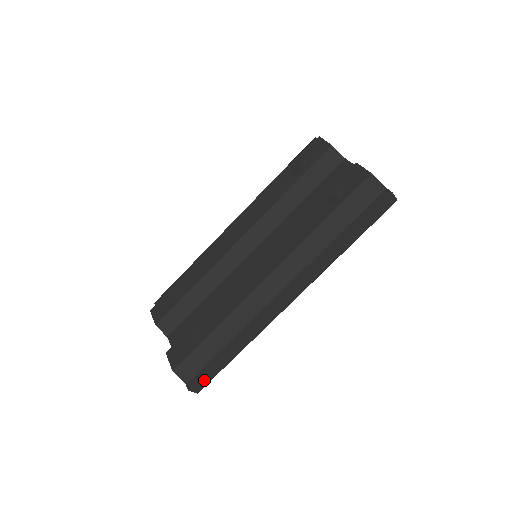
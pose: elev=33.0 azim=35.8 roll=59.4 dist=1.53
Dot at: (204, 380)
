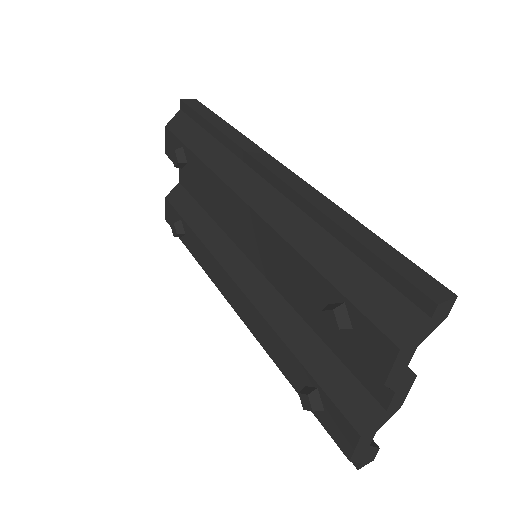
Dot at: occluded
